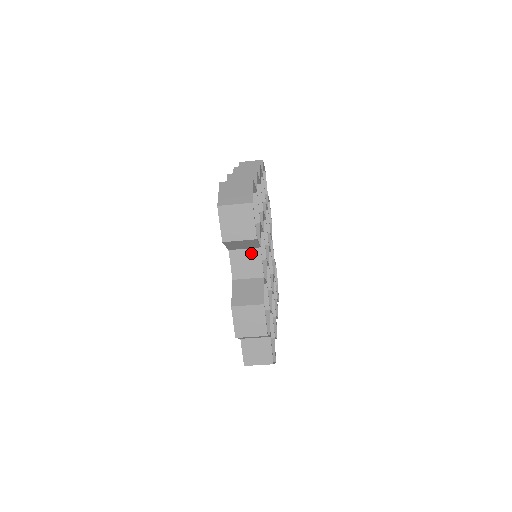
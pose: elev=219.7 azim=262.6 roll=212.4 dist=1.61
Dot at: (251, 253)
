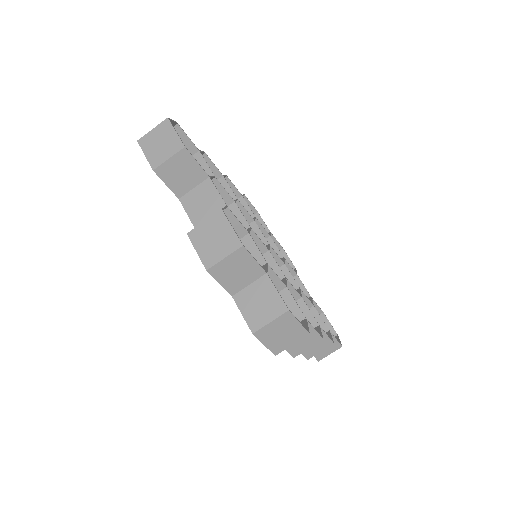
Dot at: (202, 188)
